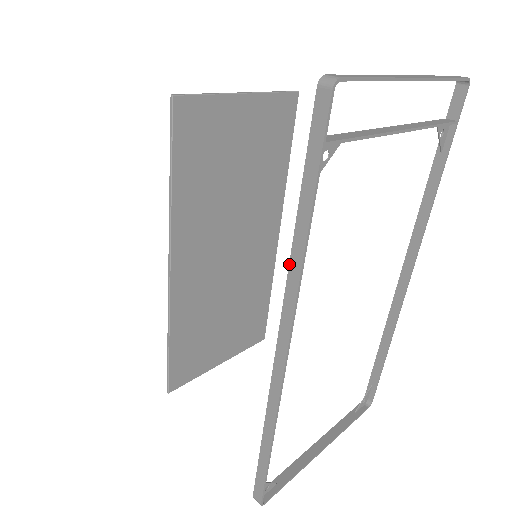
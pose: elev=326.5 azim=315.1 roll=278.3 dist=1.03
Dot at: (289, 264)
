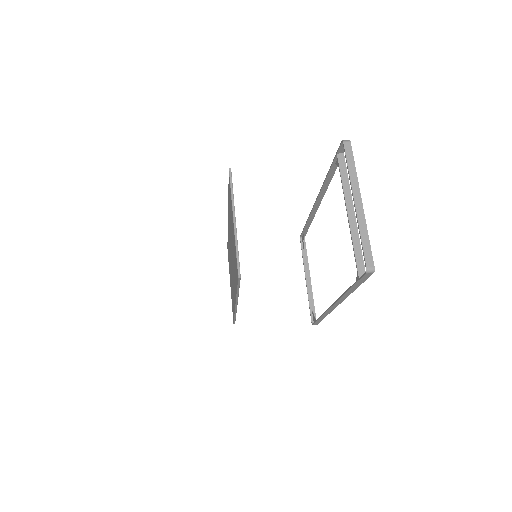
Dot at: (343, 295)
